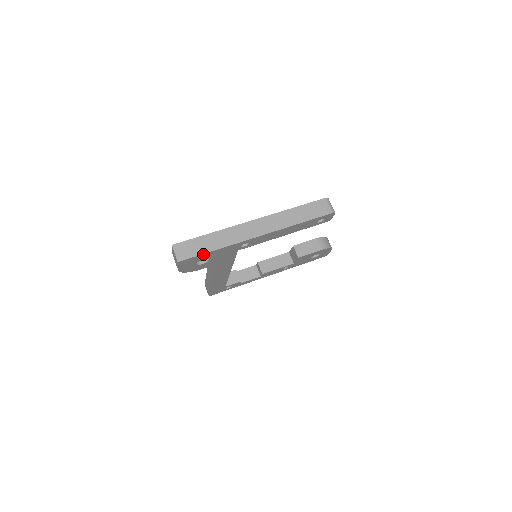
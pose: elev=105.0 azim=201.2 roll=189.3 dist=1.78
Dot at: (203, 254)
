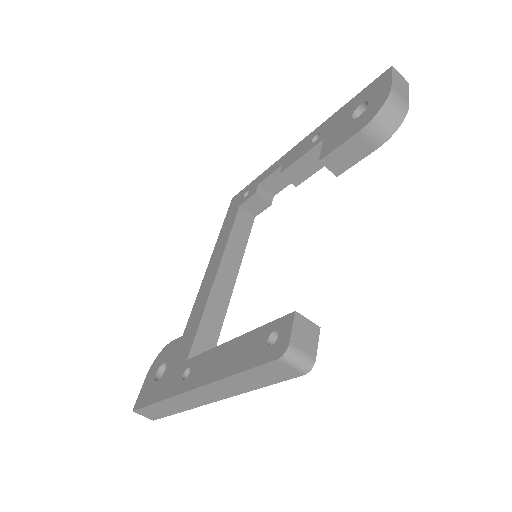
Dot at: (169, 413)
